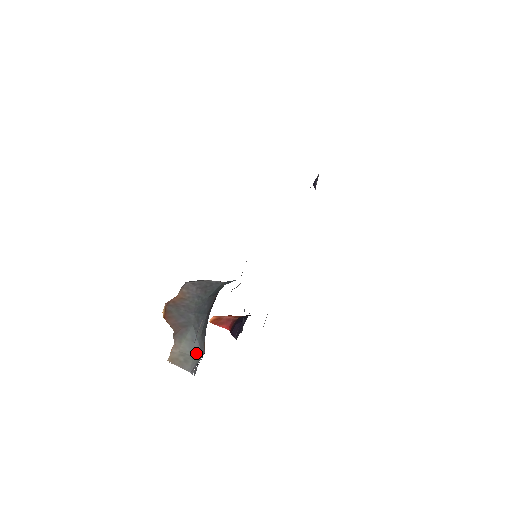
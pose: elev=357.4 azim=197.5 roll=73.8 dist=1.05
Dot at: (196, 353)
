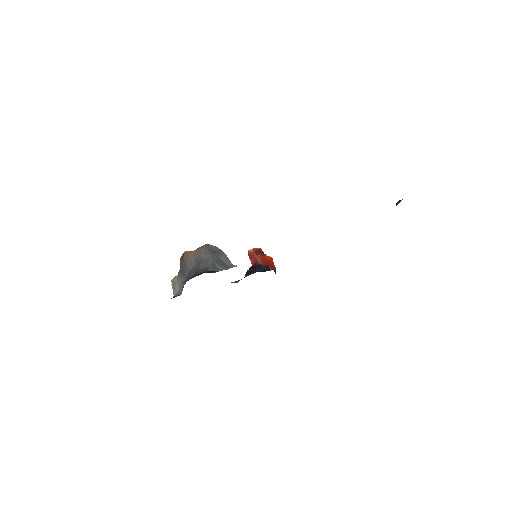
Dot at: (181, 289)
